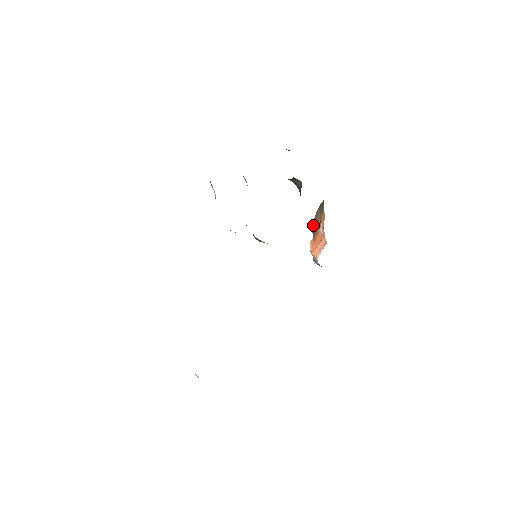
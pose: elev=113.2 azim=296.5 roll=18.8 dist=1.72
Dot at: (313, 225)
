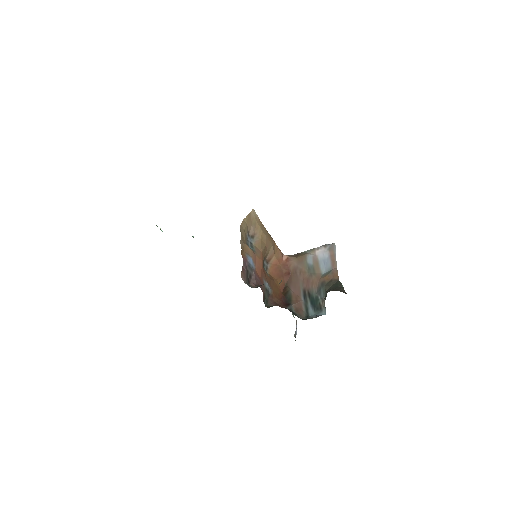
Dot at: occluded
